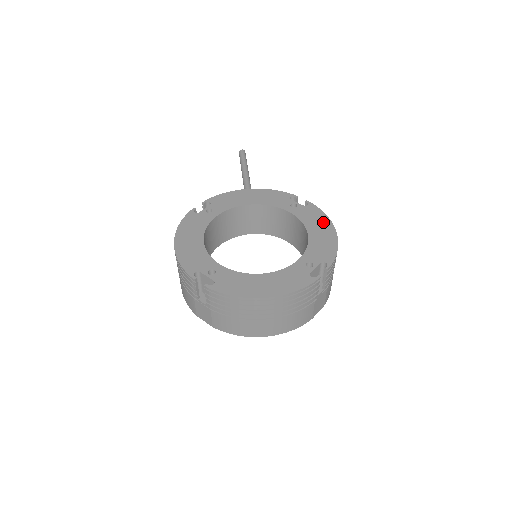
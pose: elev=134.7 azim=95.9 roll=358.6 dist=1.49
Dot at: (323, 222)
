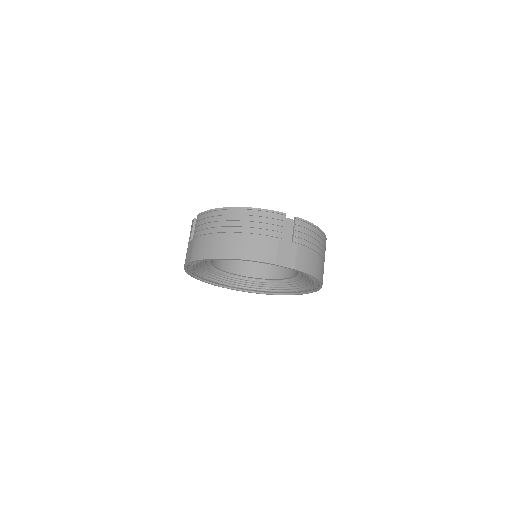
Dot at: occluded
